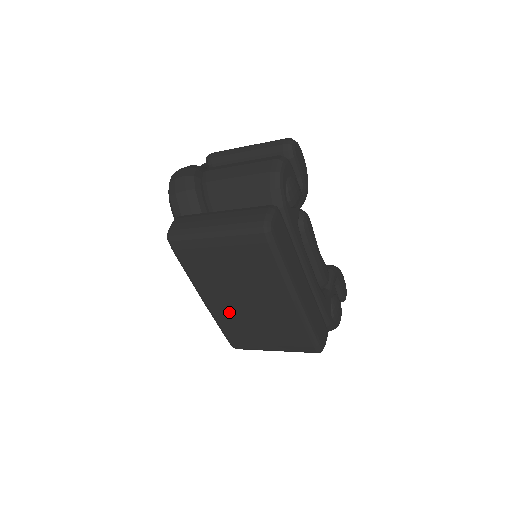
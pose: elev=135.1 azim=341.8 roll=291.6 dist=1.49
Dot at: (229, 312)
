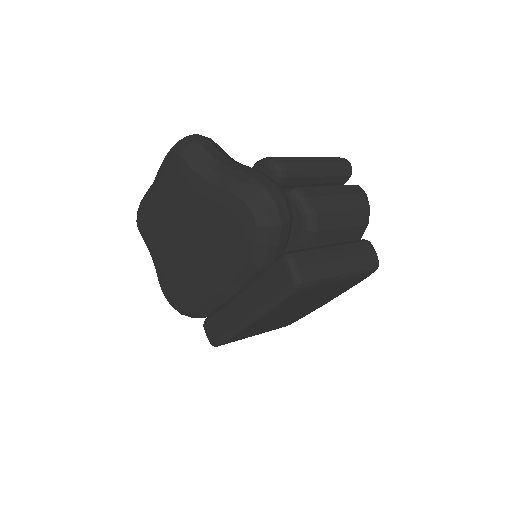
Dot at: (263, 324)
